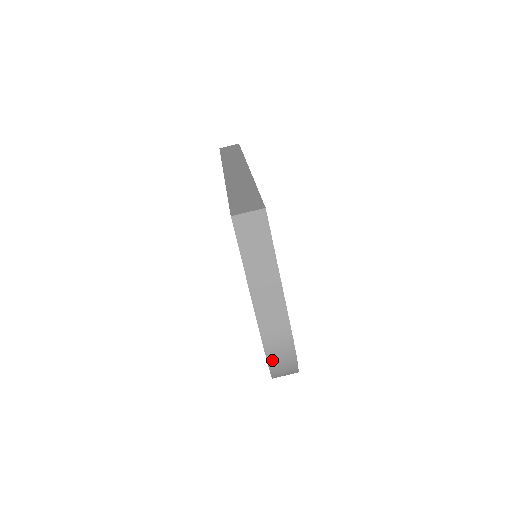
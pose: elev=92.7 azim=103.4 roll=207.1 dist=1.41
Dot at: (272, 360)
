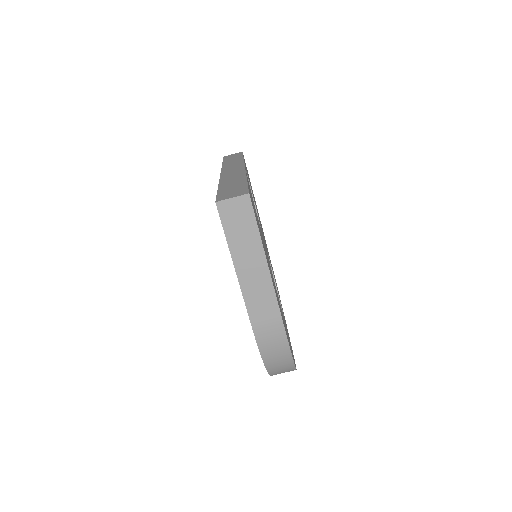
Dot at: (265, 352)
